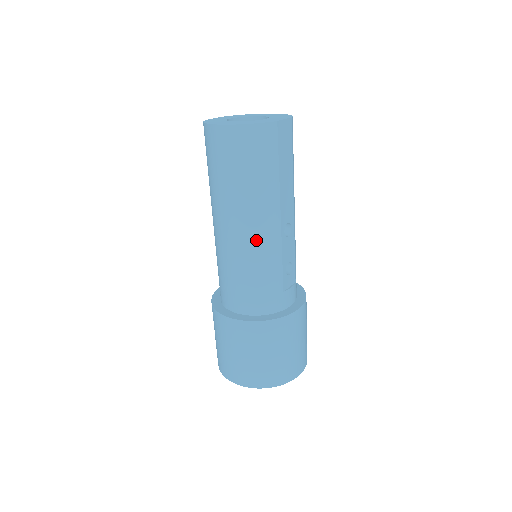
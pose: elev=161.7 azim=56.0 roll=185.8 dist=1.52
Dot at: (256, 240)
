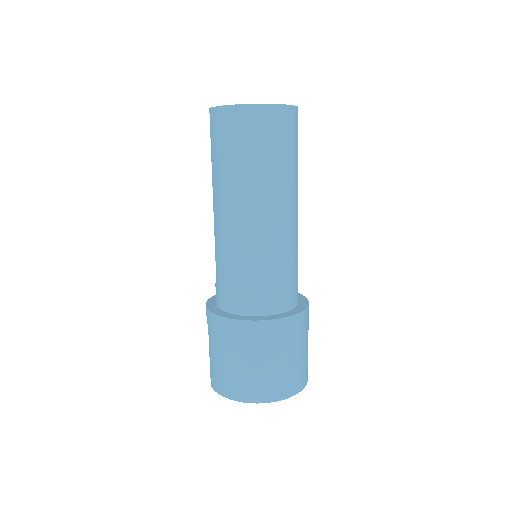
Dot at: (283, 227)
